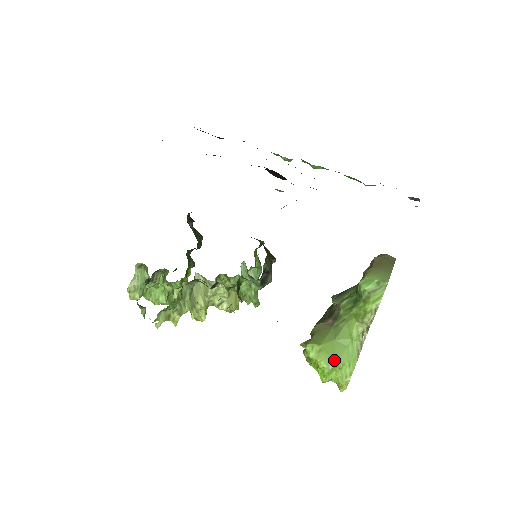
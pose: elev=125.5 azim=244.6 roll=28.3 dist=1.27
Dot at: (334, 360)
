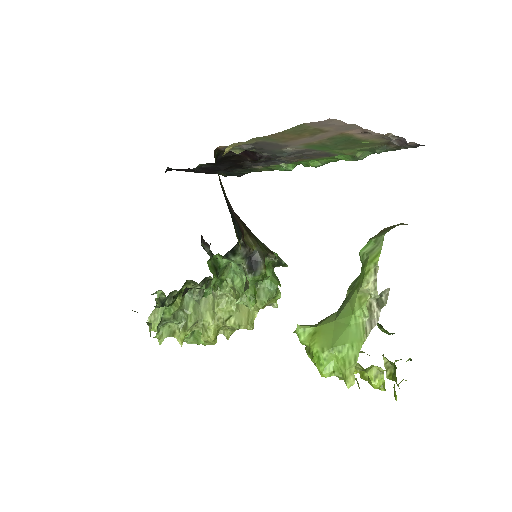
Dot at: (331, 342)
